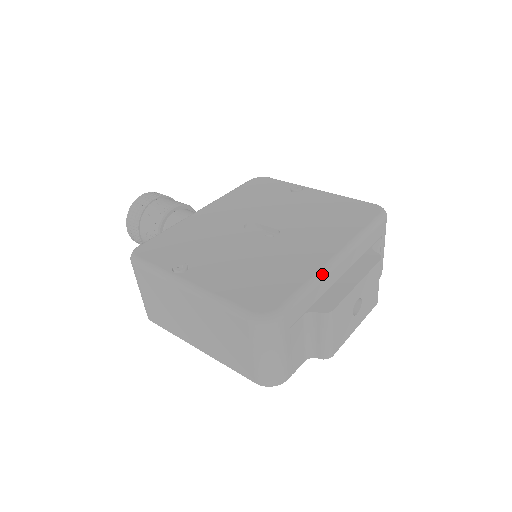
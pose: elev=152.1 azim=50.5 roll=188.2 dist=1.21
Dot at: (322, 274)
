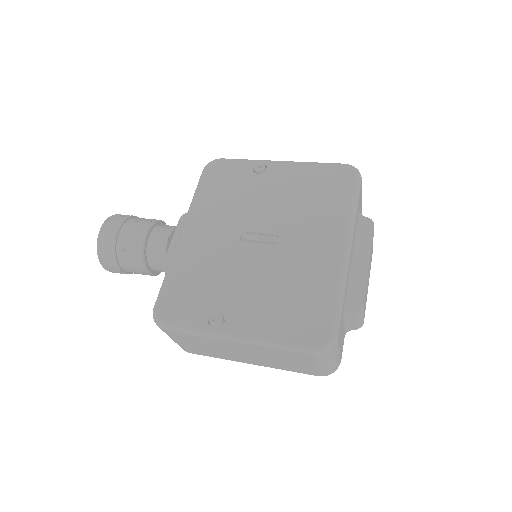
Dot at: (345, 276)
